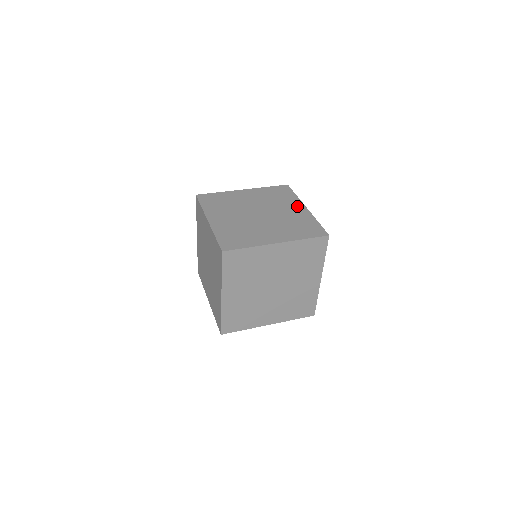
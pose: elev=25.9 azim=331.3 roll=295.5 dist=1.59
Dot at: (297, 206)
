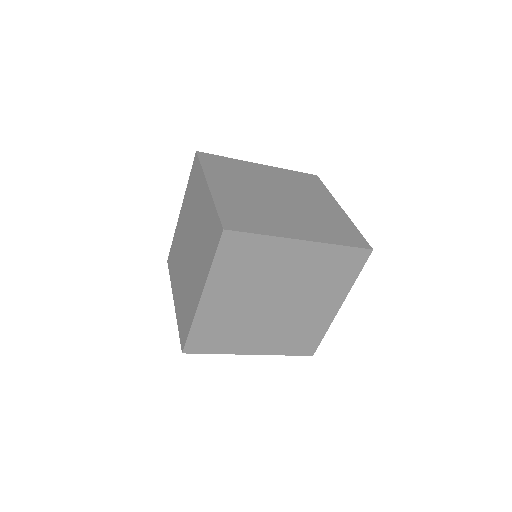
Dot at: (329, 202)
